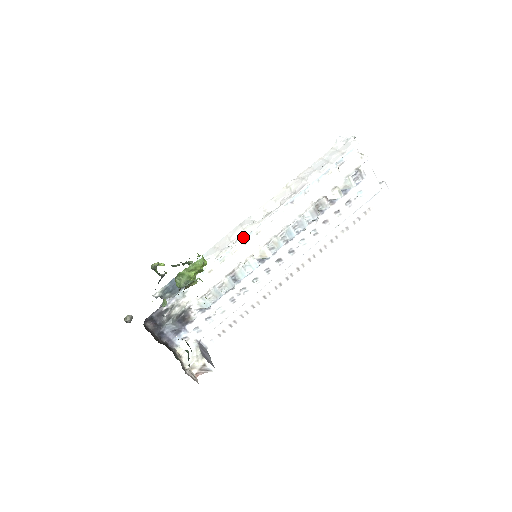
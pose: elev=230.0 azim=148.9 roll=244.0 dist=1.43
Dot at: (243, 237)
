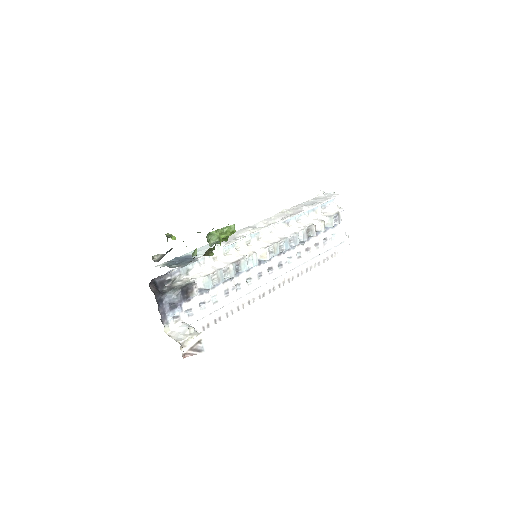
Dot at: (248, 236)
